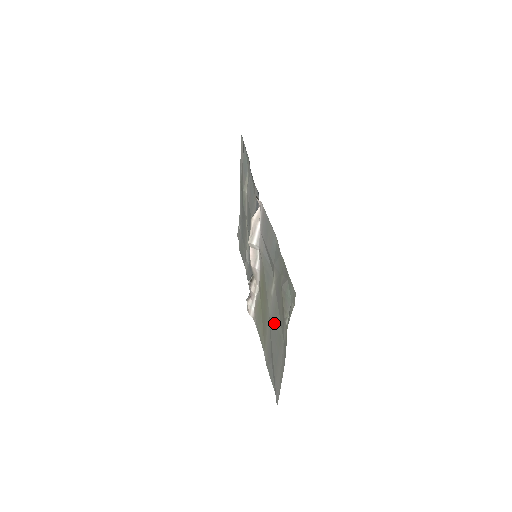
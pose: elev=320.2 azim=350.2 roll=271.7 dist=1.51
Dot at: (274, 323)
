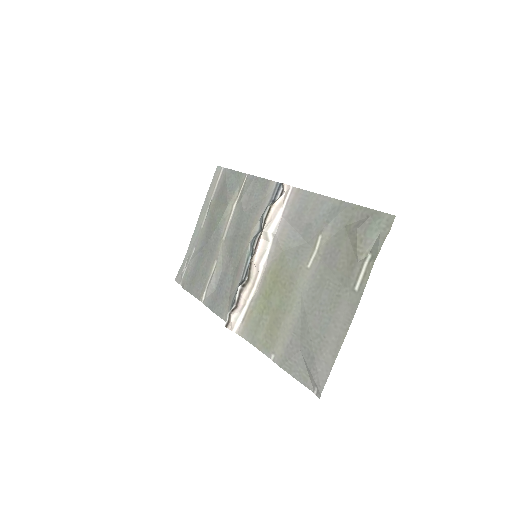
Dot at: (318, 291)
